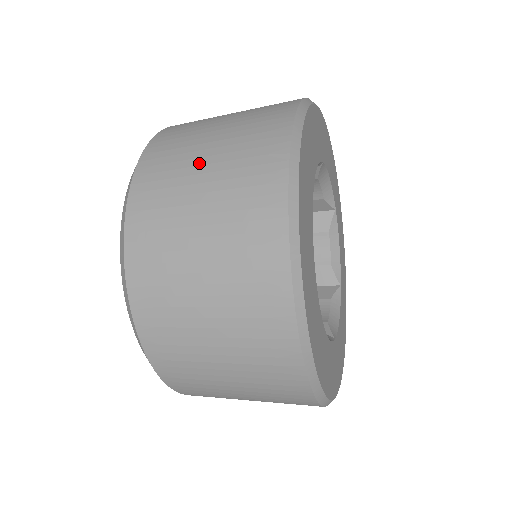
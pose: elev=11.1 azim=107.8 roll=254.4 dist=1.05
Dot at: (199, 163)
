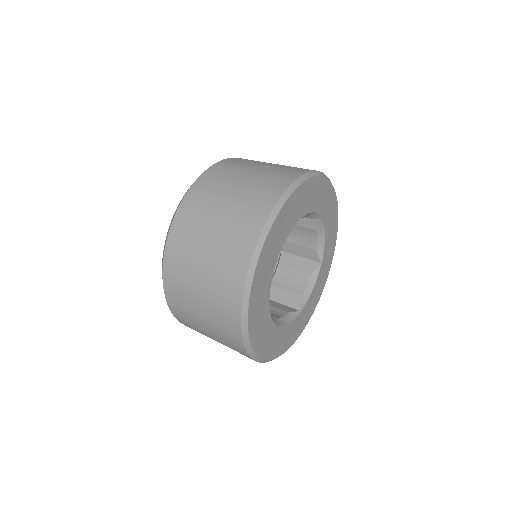
Dot at: (200, 259)
